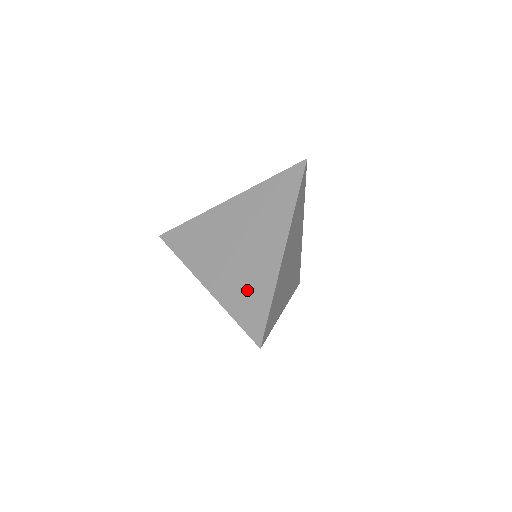
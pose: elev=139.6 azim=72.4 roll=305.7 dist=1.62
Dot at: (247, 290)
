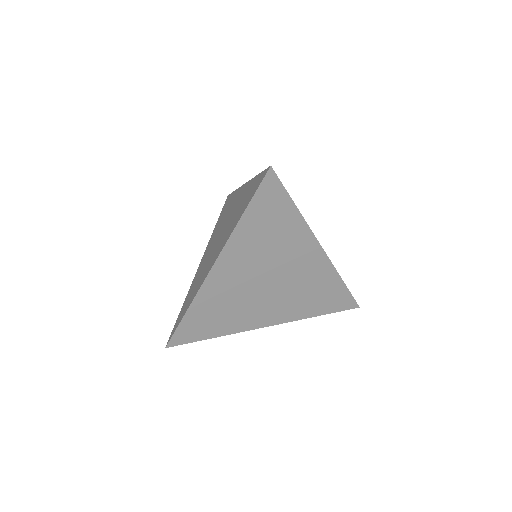
Dot at: (193, 288)
